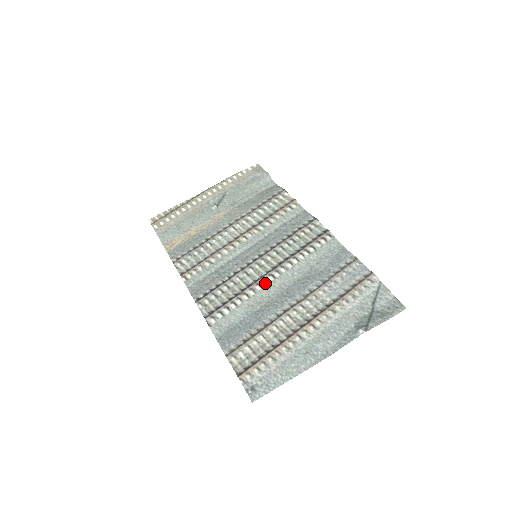
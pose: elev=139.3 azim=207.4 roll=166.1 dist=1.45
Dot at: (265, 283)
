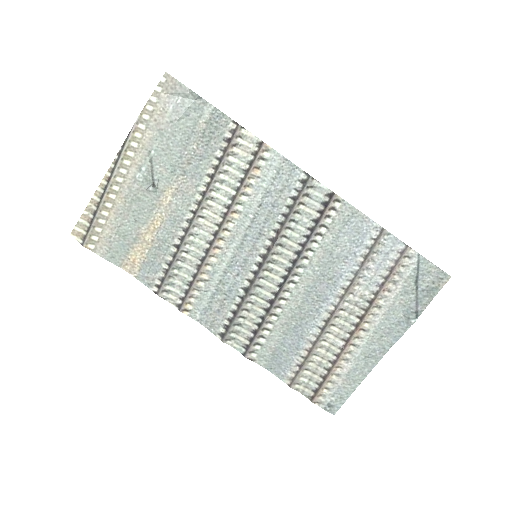
Dot at: (288, 294)
